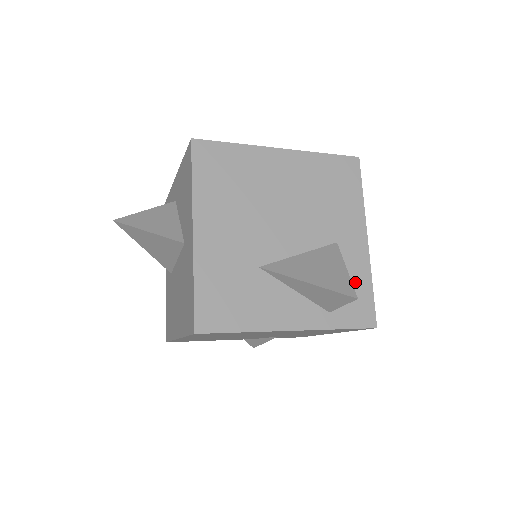
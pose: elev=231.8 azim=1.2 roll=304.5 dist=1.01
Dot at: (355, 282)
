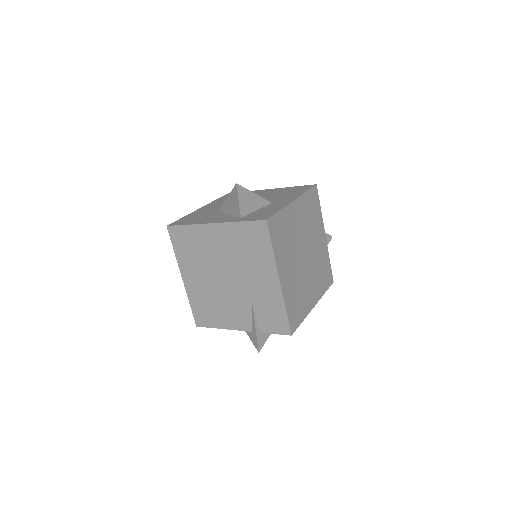
Dot at: (269, 210)
